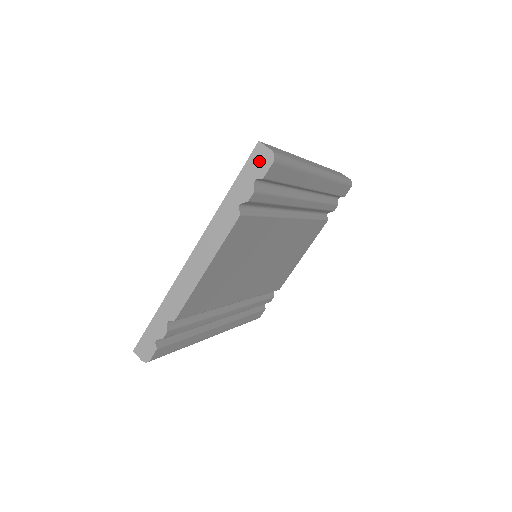
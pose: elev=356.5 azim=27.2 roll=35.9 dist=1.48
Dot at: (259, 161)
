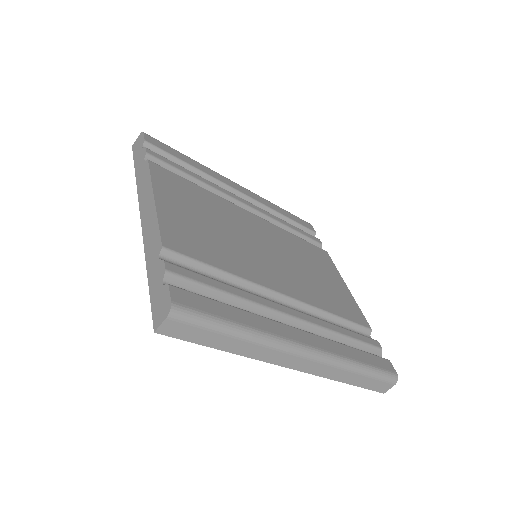
Dot at: (138, 145)
